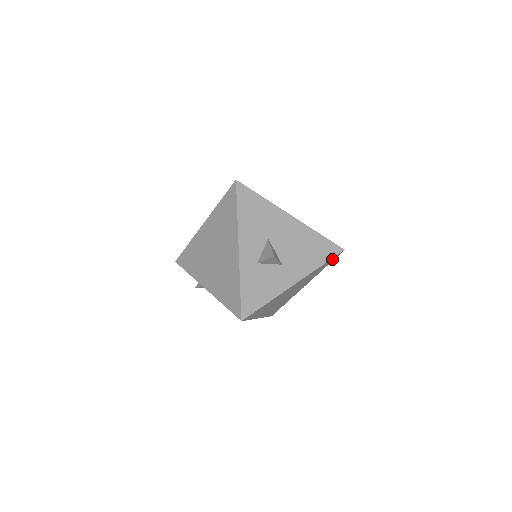
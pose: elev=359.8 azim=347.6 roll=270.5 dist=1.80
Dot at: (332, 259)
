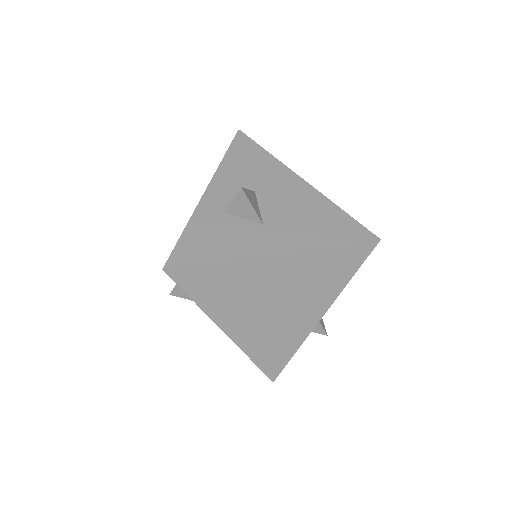
Dot at: (357, 252)
